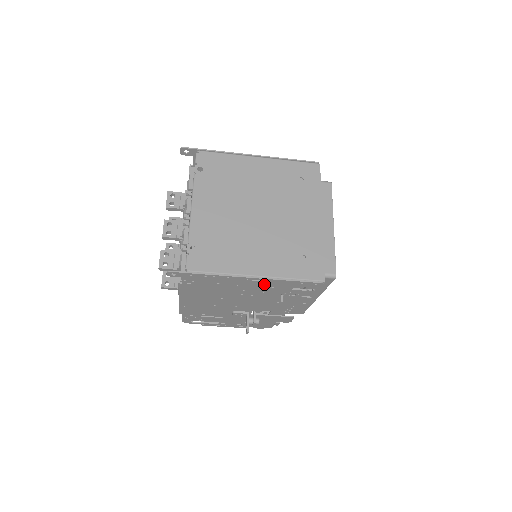
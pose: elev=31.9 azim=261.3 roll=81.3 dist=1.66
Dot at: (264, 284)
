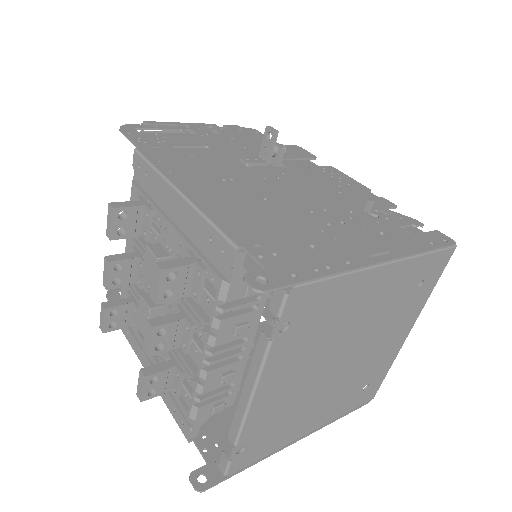
Dot at: occluded
